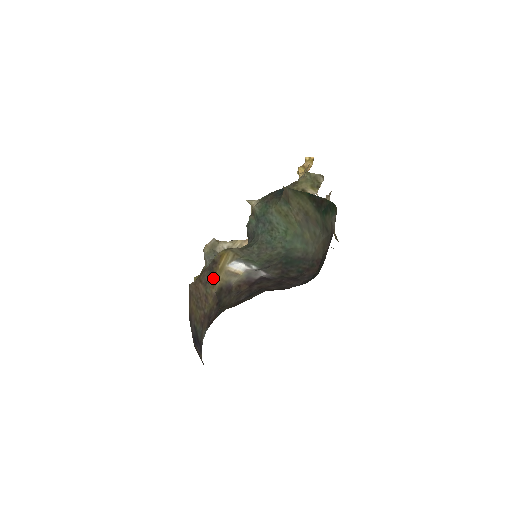
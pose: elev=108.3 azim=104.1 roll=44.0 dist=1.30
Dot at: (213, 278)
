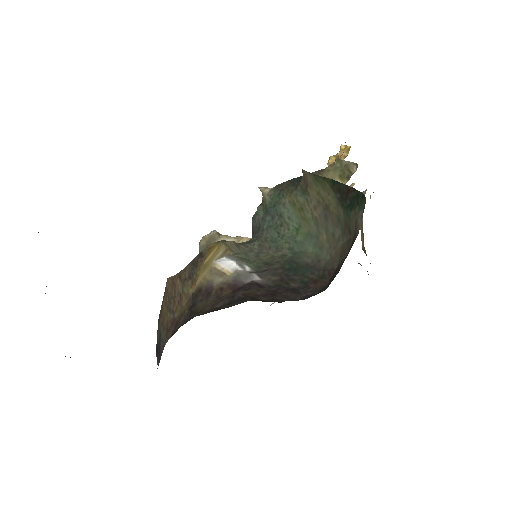
Dot at: (194, 275)
